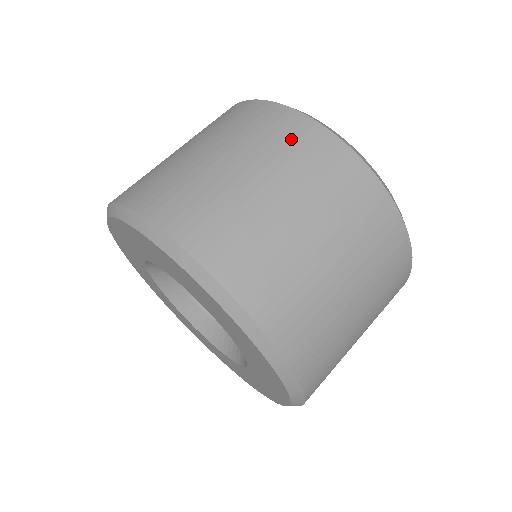
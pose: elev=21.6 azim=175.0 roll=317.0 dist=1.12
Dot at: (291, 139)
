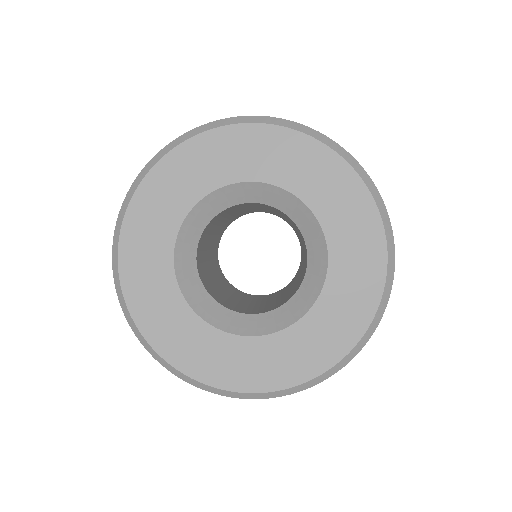
Dot at: occluded
